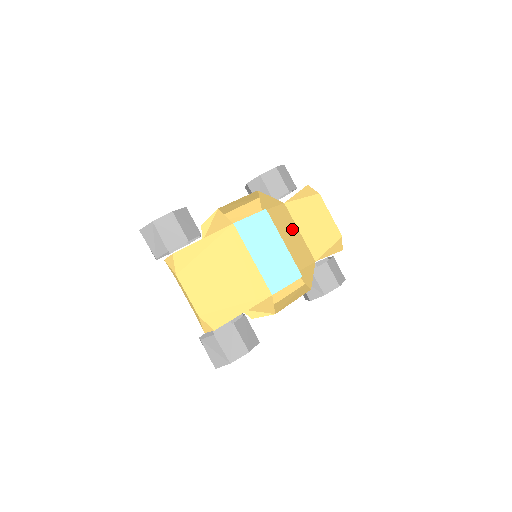
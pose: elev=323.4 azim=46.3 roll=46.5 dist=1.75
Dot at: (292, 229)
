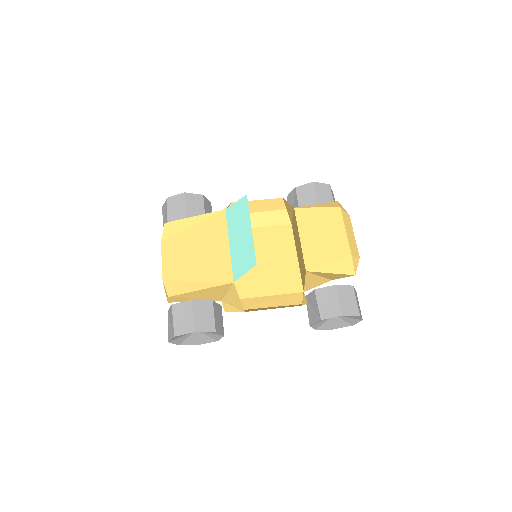
Dot at: (298, 236)
